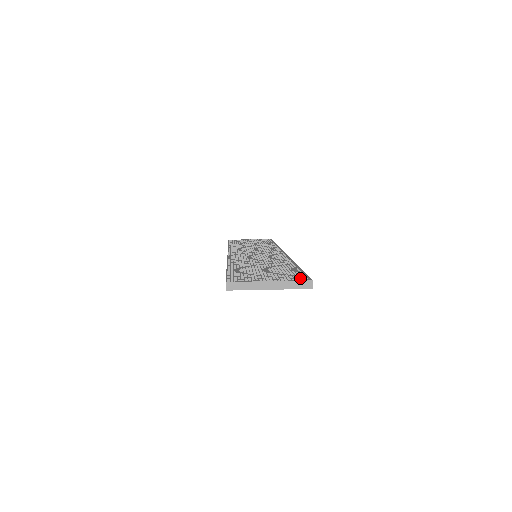
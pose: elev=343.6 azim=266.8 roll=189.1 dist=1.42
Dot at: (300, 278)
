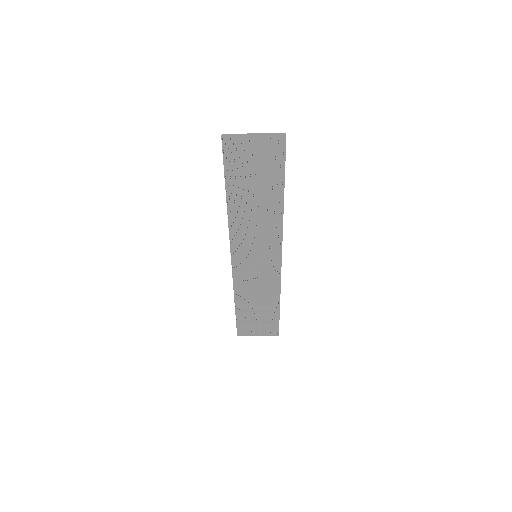
Dot at: (278, 141)
